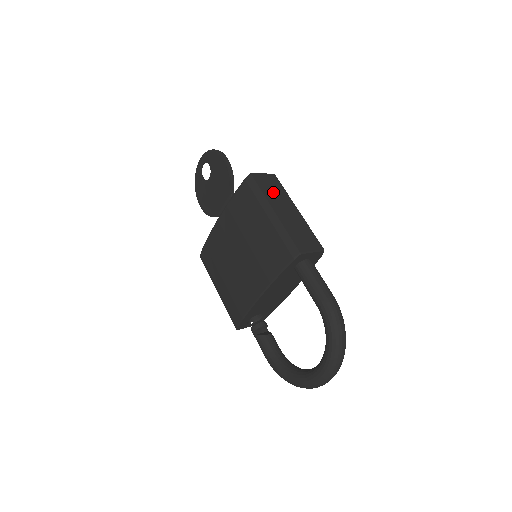
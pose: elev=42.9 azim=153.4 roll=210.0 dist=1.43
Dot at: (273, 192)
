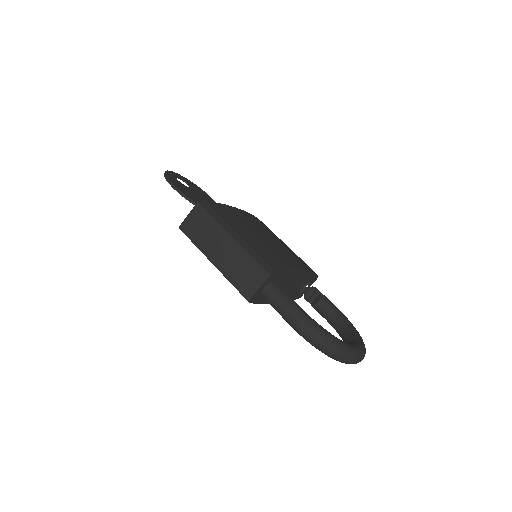
Dot at: (203, 234)
